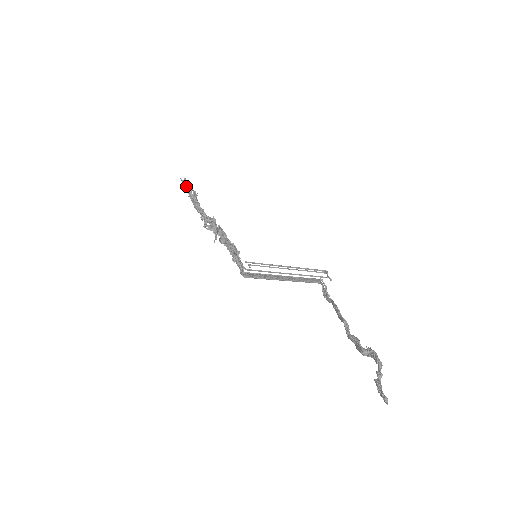
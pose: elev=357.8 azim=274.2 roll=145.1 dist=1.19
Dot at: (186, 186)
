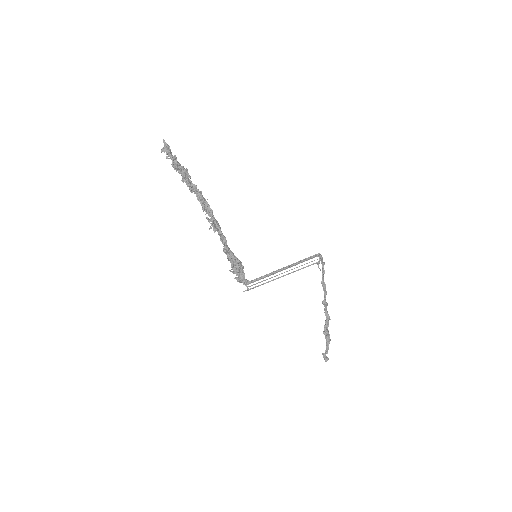
Dot at: occluded
